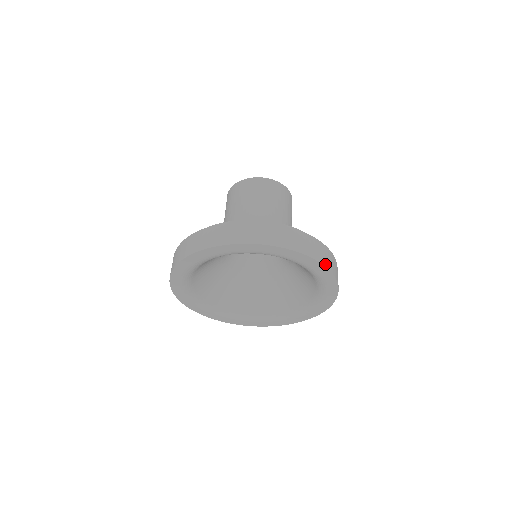
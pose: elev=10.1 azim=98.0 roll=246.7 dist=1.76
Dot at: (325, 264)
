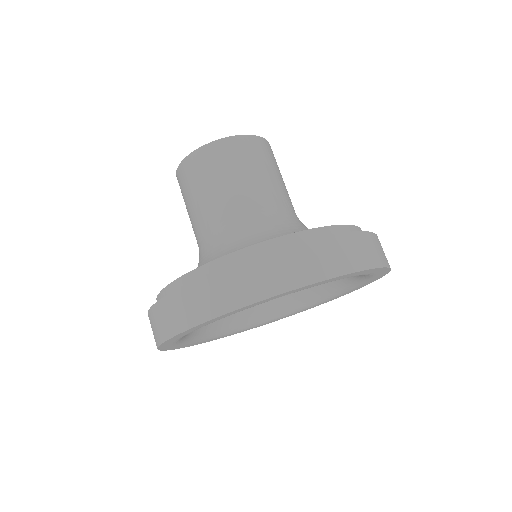
Dot at: occluded
